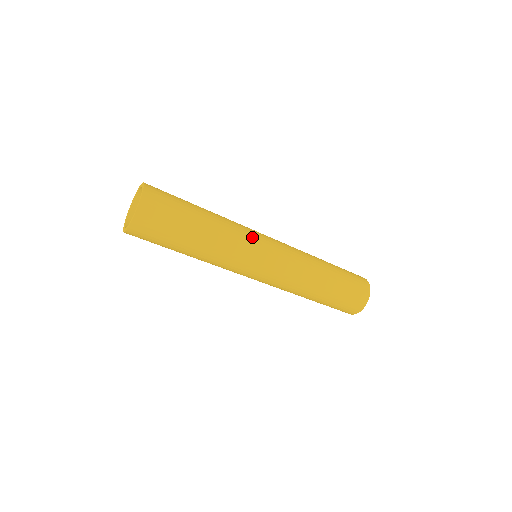
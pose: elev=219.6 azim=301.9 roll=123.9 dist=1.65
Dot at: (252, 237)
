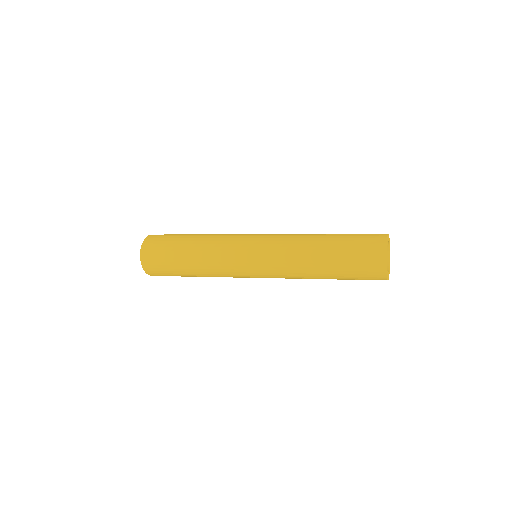
Dot at: (231, 262)
